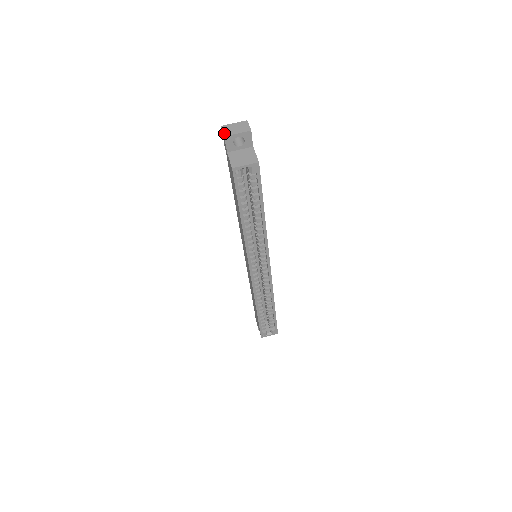
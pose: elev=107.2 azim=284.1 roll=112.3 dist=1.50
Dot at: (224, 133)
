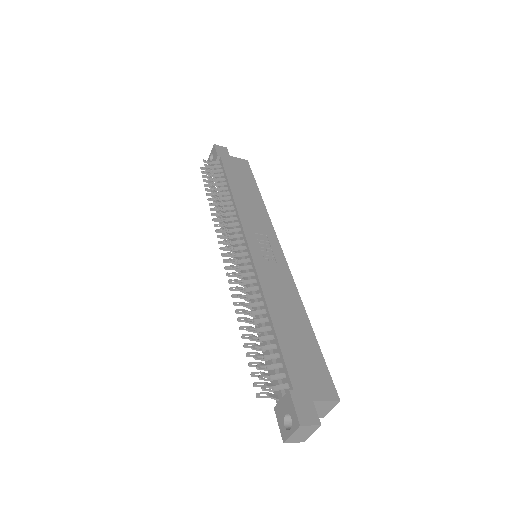
Dot at: occluded
